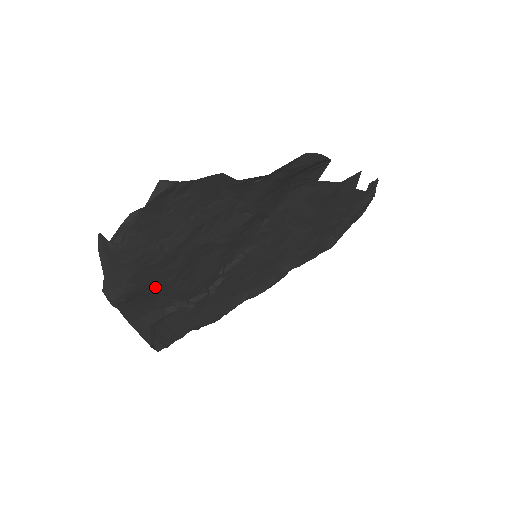
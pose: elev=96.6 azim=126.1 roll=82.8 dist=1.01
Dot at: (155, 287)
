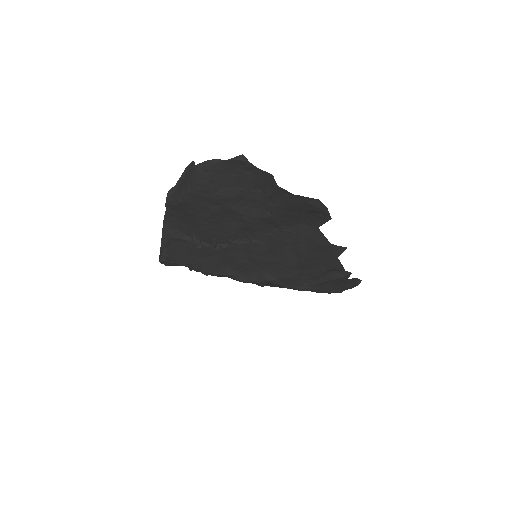
Dot at: (194, 212)
